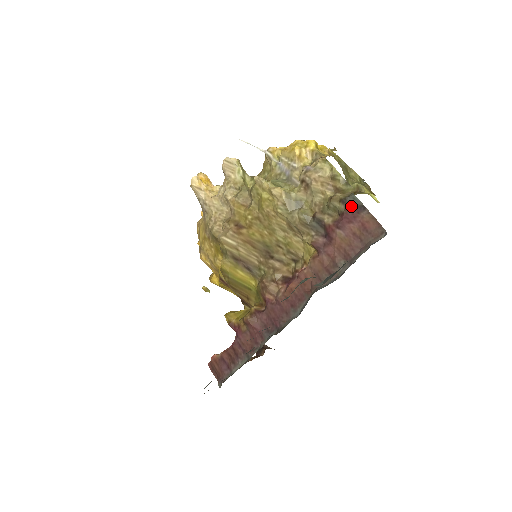
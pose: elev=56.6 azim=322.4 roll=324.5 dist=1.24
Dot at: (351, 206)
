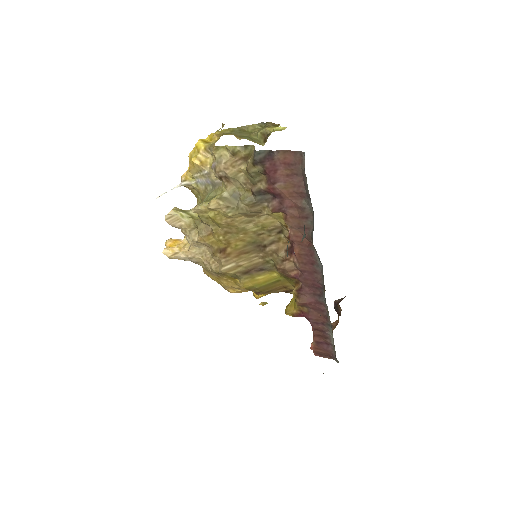
Dot at: (263, 161)
